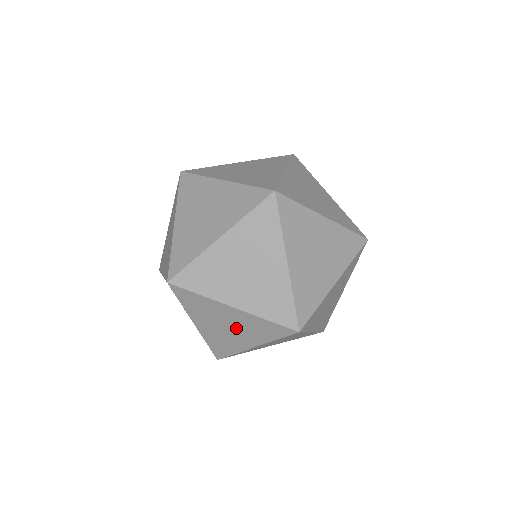
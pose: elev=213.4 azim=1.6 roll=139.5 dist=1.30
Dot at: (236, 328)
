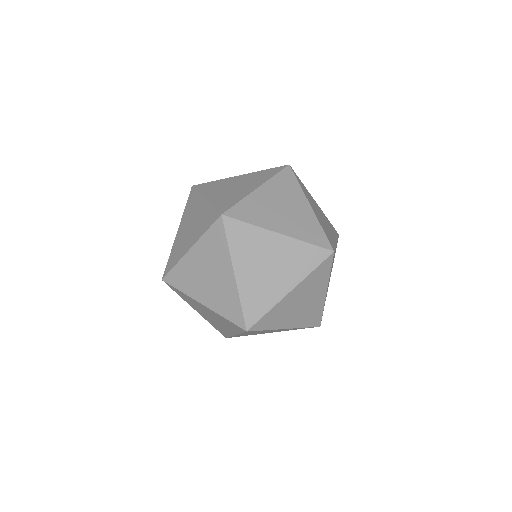
Dot at: (272, 331)
